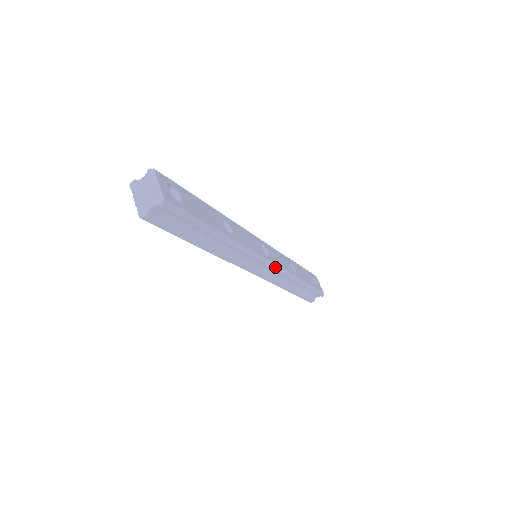
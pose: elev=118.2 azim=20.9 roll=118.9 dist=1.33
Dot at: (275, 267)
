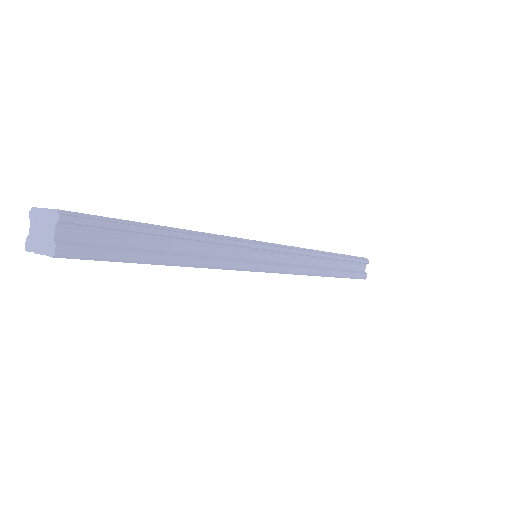
Dot at: (283, 248)
